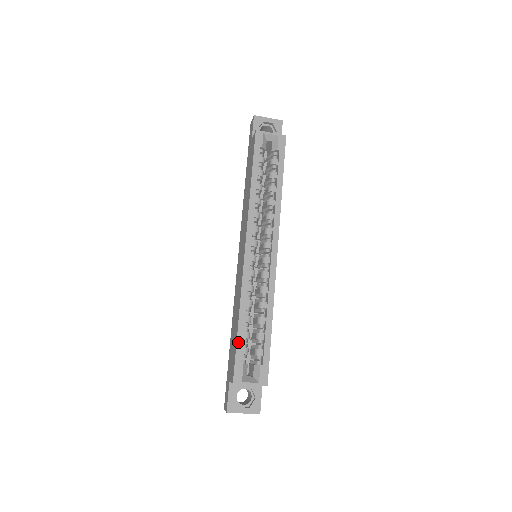
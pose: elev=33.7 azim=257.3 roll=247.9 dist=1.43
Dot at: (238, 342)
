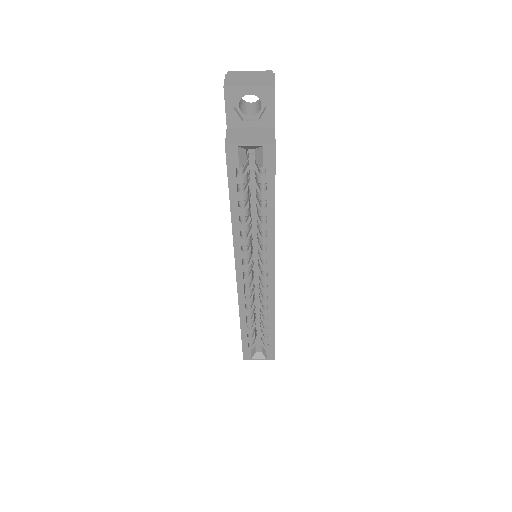
Dot at: (243, 339)
